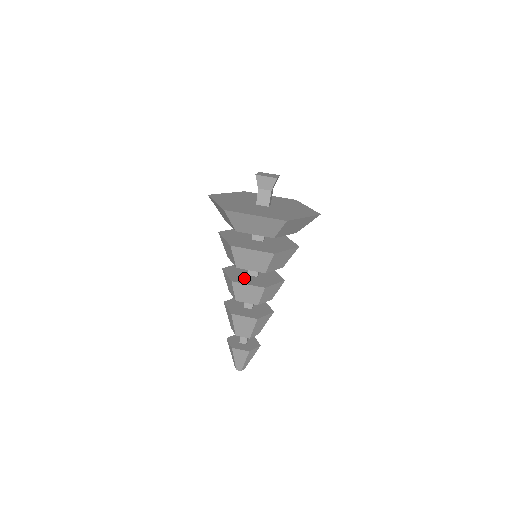
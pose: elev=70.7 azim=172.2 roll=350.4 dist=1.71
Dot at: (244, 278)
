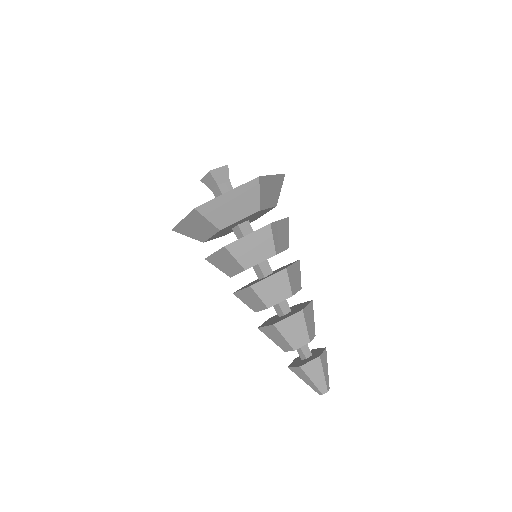
Dot at: occluded
